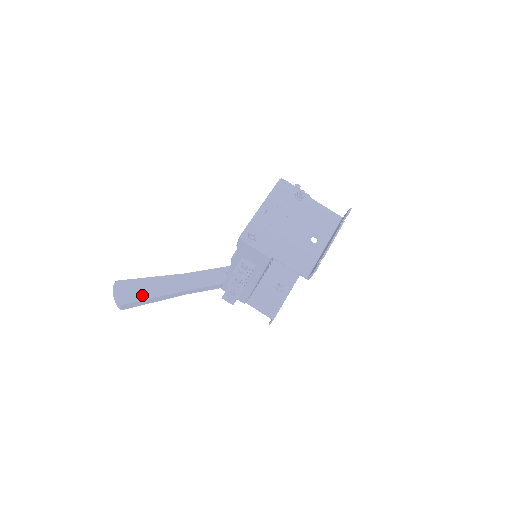
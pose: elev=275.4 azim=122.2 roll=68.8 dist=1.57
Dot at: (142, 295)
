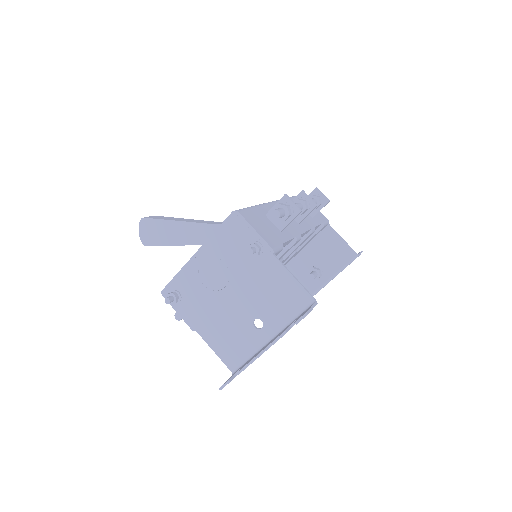
Dot at: (165, 240)
